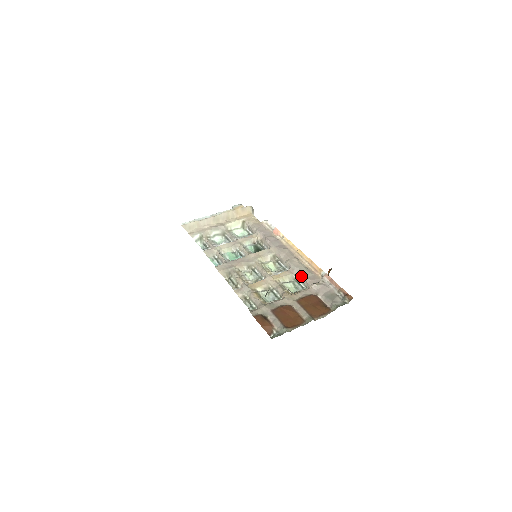
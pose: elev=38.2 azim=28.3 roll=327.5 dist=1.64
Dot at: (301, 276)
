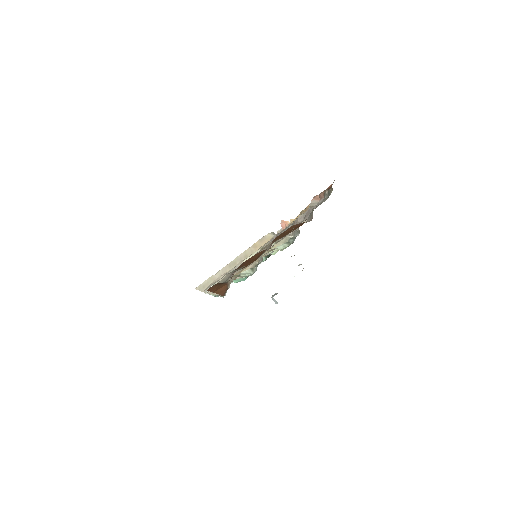
Dot at: occluded
